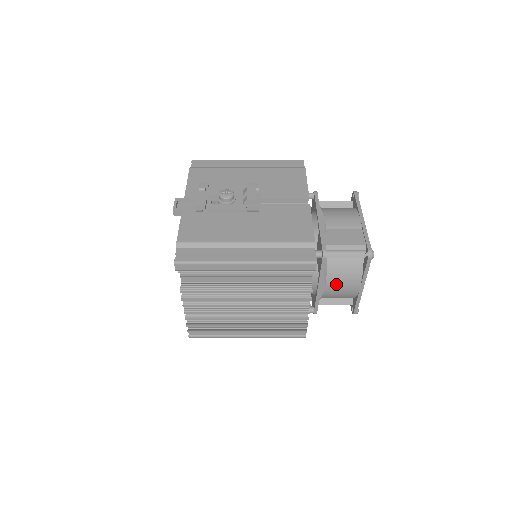
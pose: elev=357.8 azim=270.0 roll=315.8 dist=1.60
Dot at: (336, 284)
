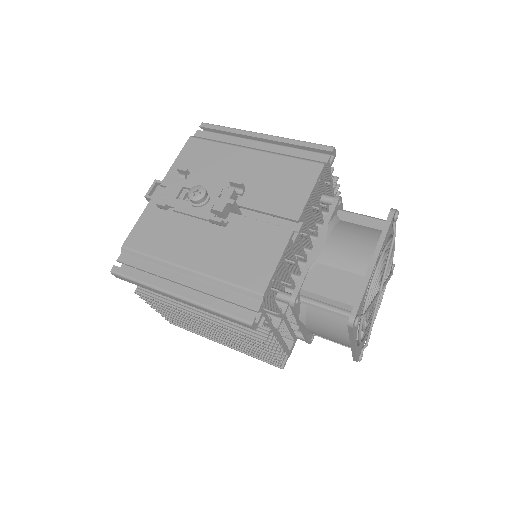
Dot at: (319, 331)
